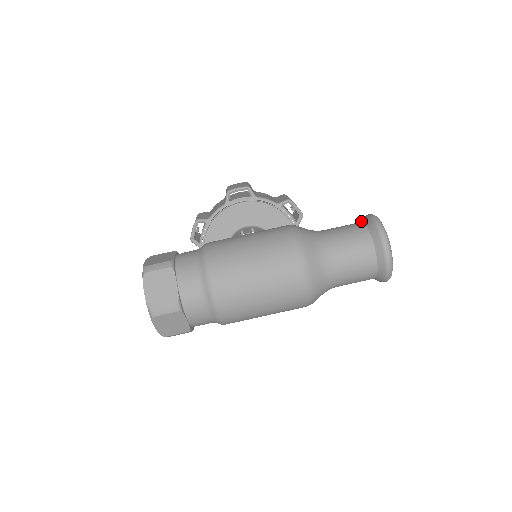
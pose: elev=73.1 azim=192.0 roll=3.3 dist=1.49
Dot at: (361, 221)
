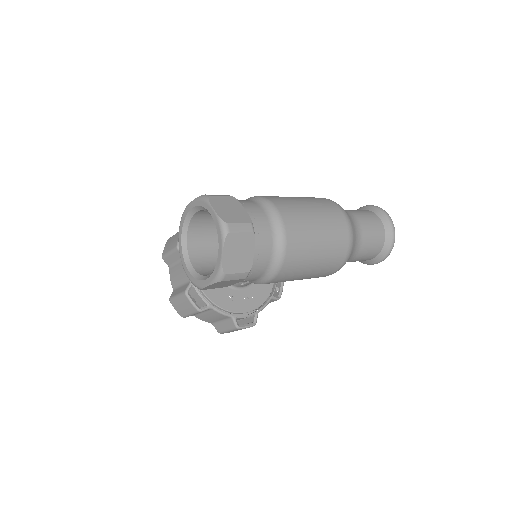
Dot at: occluded
